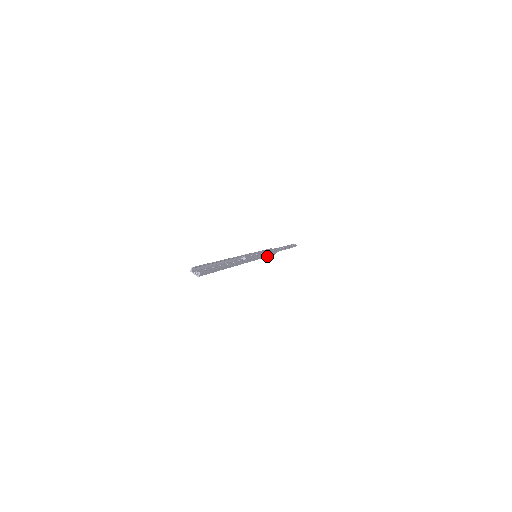
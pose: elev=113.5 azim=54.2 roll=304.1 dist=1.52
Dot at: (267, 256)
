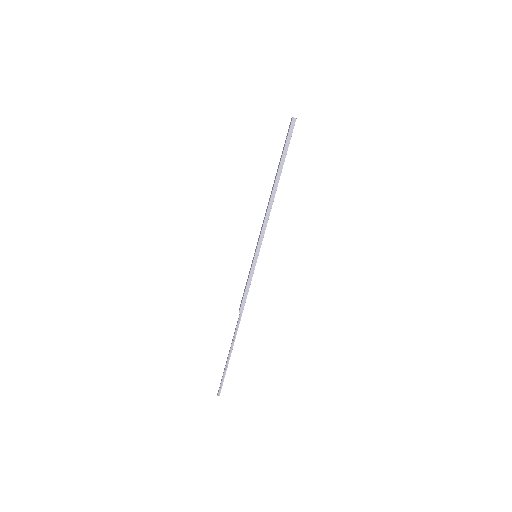
Dot at: (247, 285)
